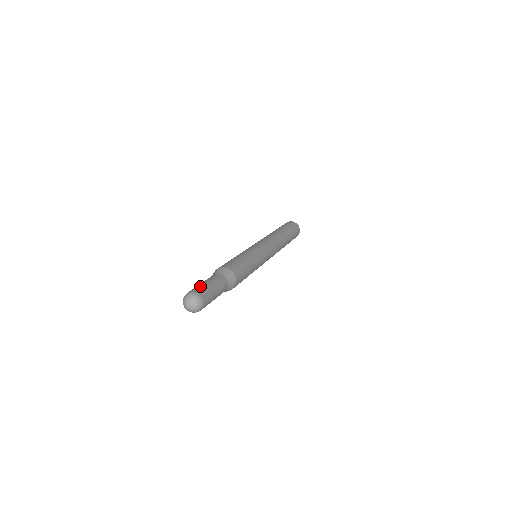
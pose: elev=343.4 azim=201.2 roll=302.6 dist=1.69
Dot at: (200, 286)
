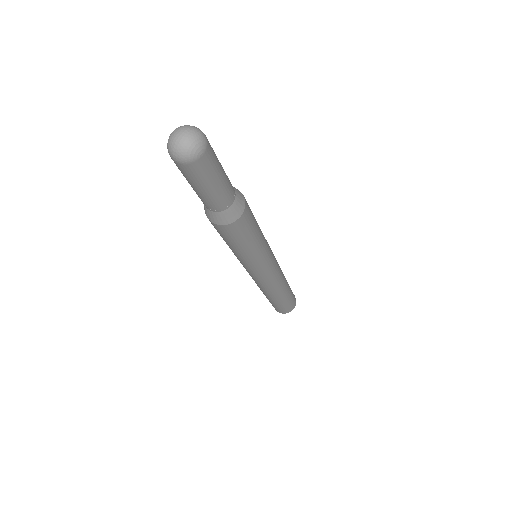
Dot at: occluded
